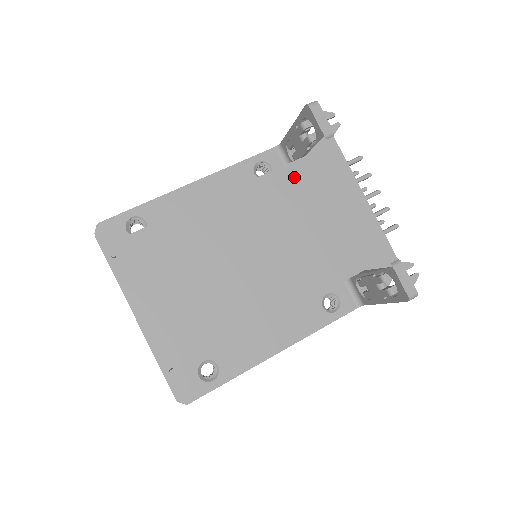
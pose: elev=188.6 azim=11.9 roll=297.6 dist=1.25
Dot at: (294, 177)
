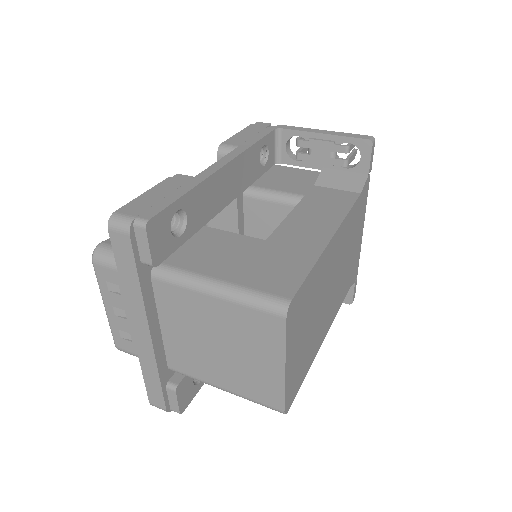
Dot at: (354, 214)
